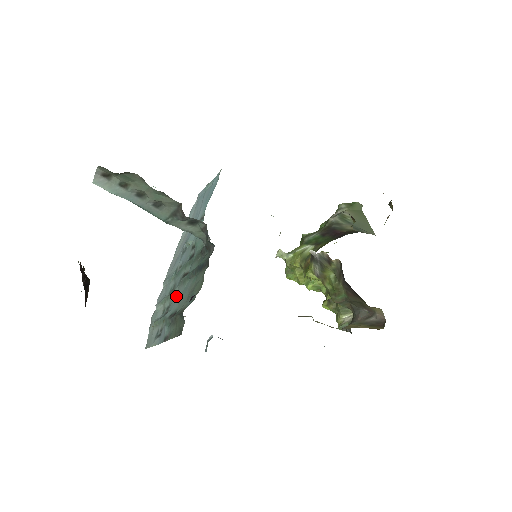
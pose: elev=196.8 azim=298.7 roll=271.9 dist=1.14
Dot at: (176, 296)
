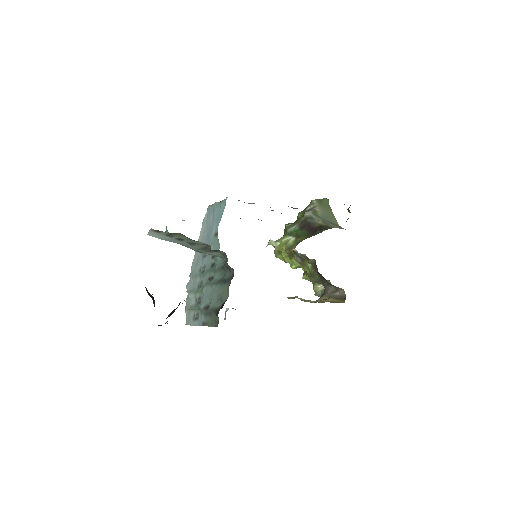
Dot at: (206, 293)
